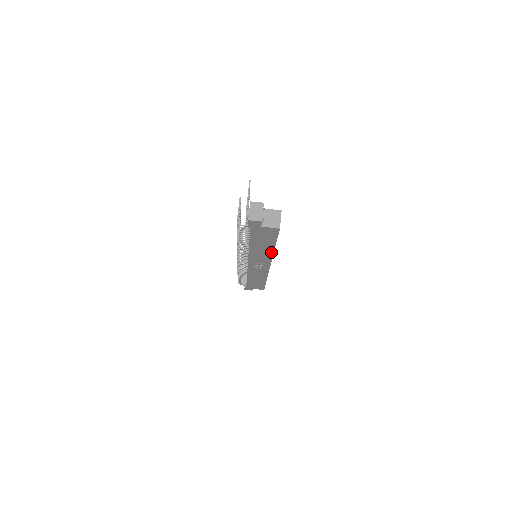
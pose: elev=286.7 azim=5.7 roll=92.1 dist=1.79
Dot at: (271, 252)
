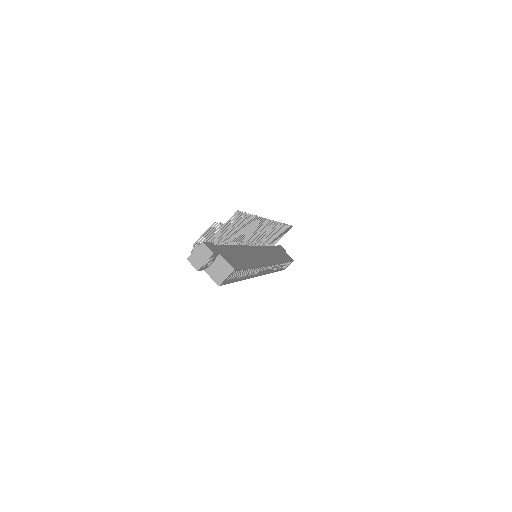
Dot at: occluded
